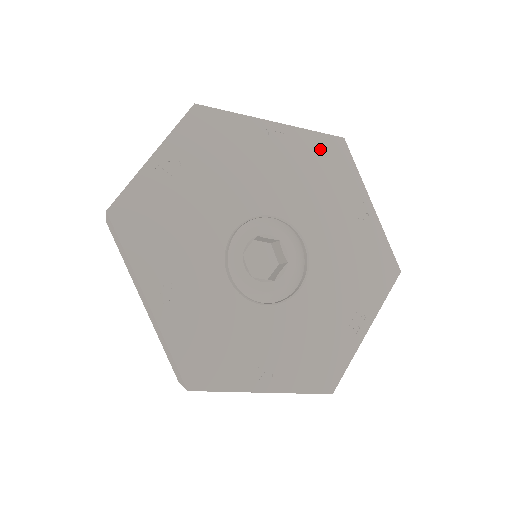
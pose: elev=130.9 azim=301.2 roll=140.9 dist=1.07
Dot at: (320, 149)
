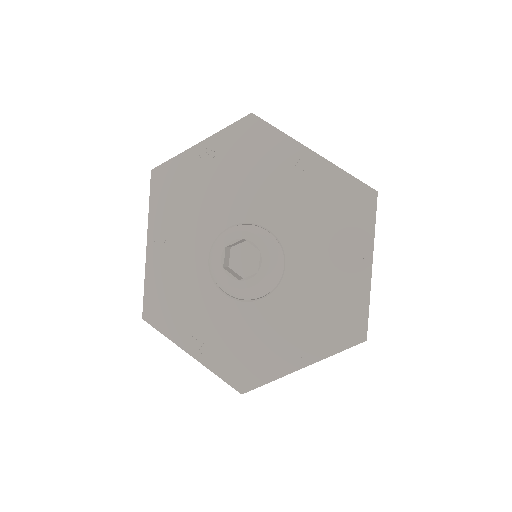
Dot at: (346, 192)
